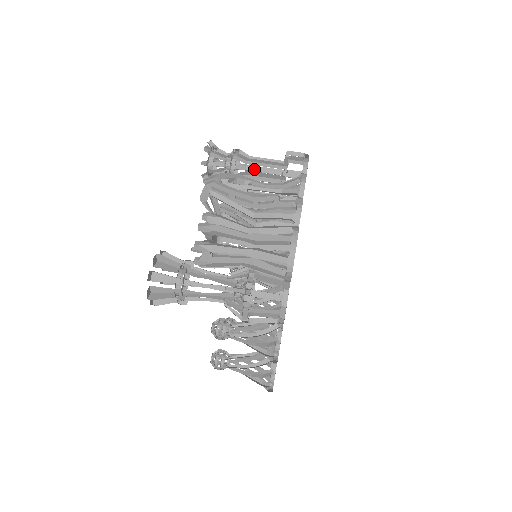
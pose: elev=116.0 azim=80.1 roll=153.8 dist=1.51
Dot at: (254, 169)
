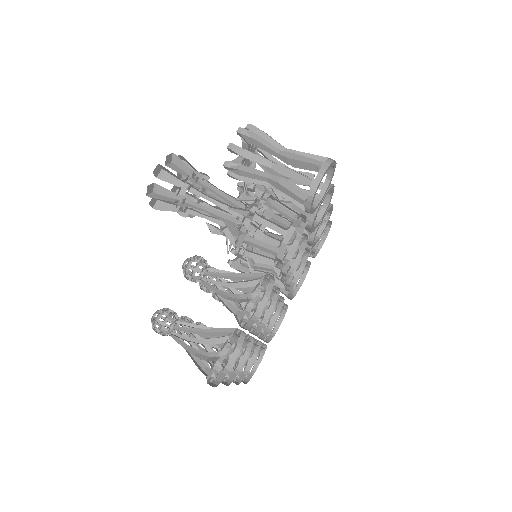
Dot at: occluded
